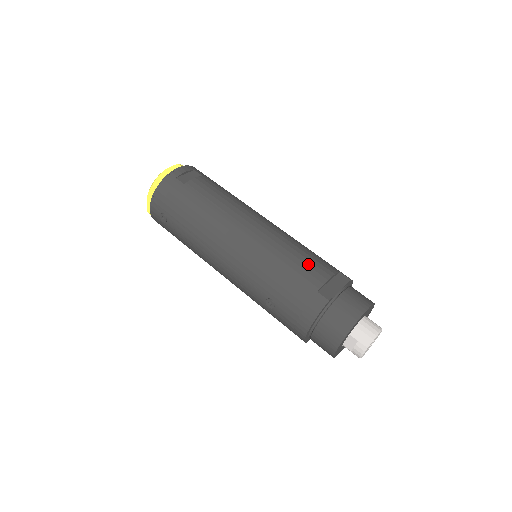
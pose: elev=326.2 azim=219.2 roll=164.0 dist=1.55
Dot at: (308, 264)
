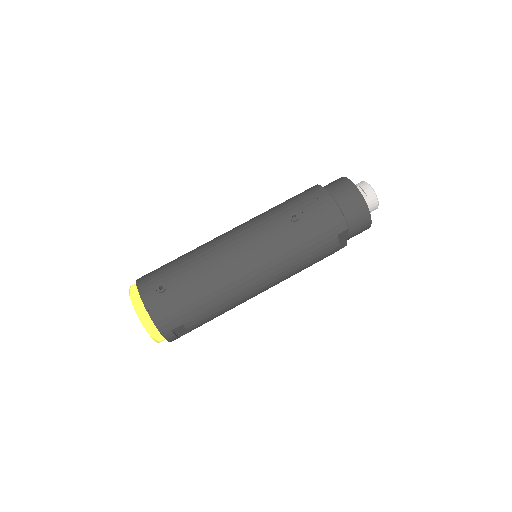
Dot at: occluded
